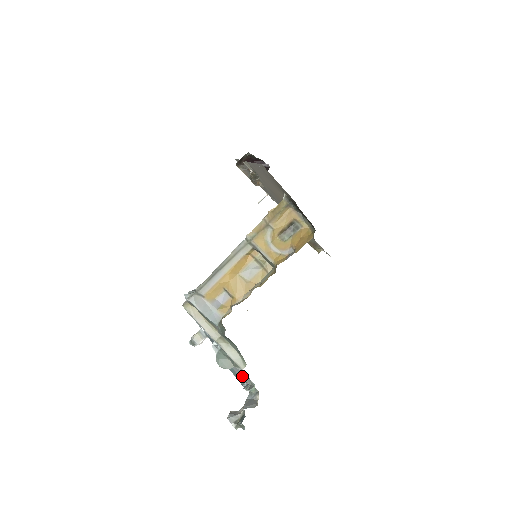
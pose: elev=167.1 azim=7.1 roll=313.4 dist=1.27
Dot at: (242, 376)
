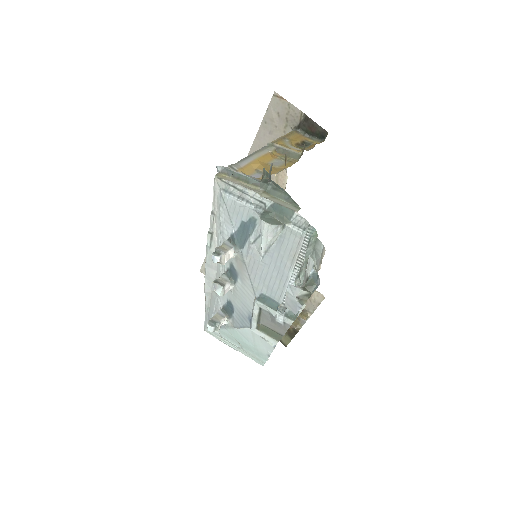
Dot at: (288, 269)
